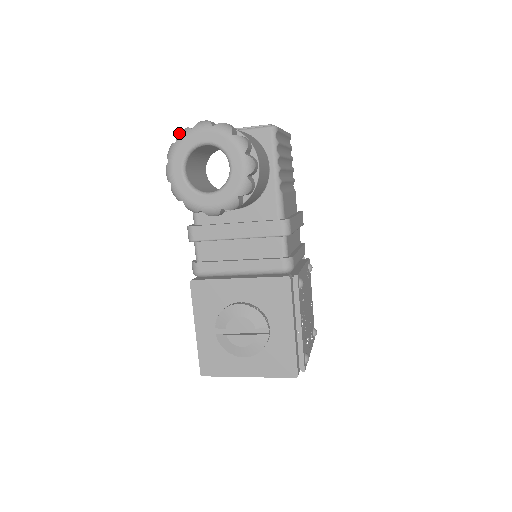
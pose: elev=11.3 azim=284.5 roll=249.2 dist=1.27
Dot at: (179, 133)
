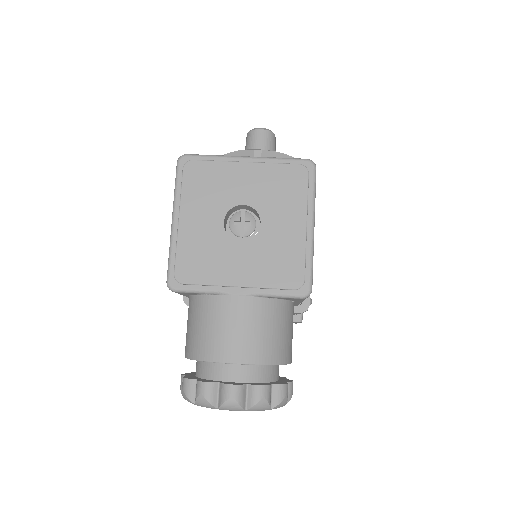
Dot at: (197, 400)
